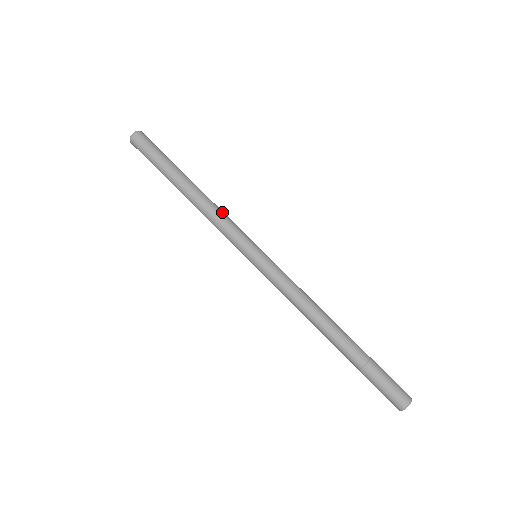
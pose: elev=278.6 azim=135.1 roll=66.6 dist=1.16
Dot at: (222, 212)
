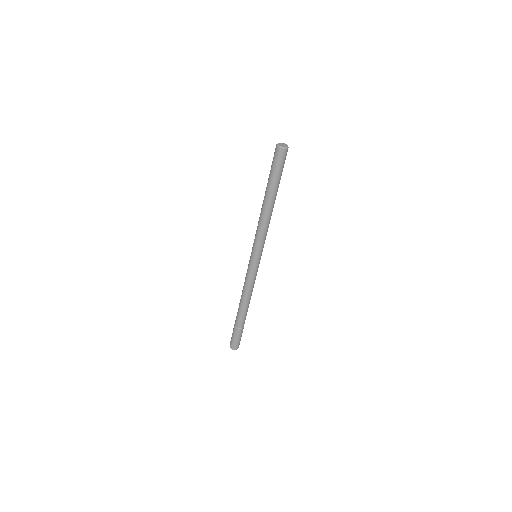
Dot at: (265, 229)
